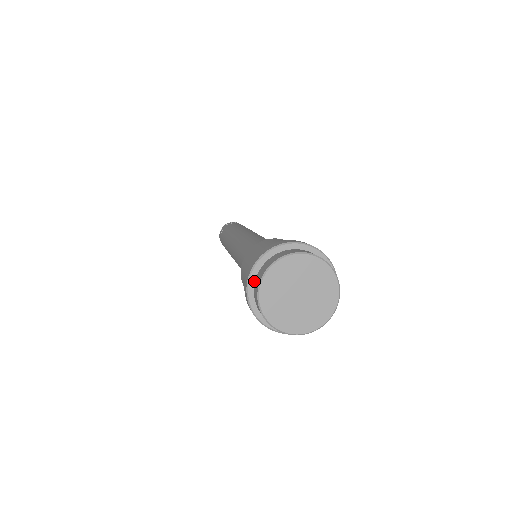
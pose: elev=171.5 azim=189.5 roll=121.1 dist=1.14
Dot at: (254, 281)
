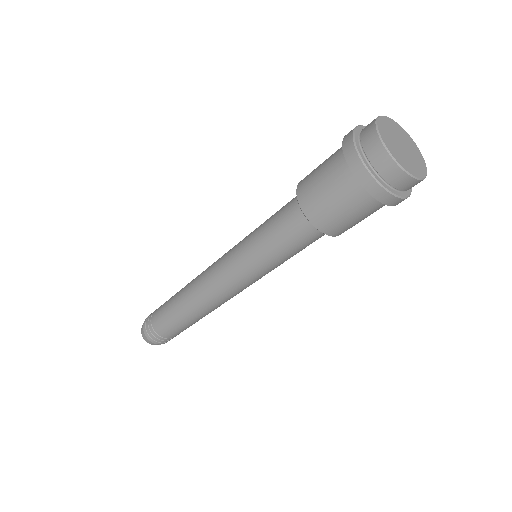
Dot at: occluded
